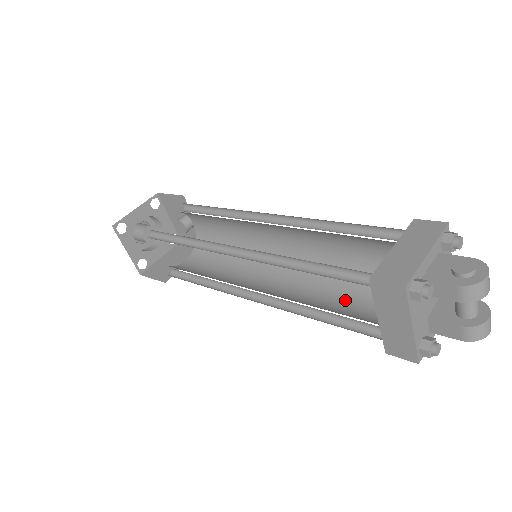
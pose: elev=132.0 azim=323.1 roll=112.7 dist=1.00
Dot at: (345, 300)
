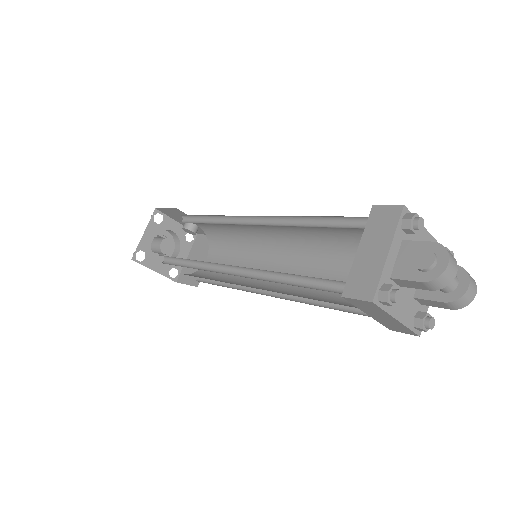
Dot at: (346, 277)
